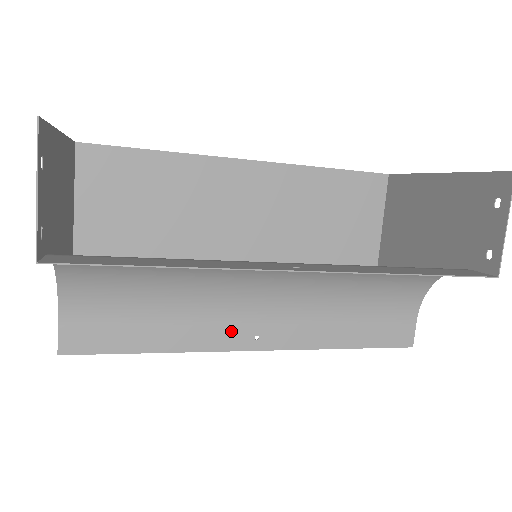
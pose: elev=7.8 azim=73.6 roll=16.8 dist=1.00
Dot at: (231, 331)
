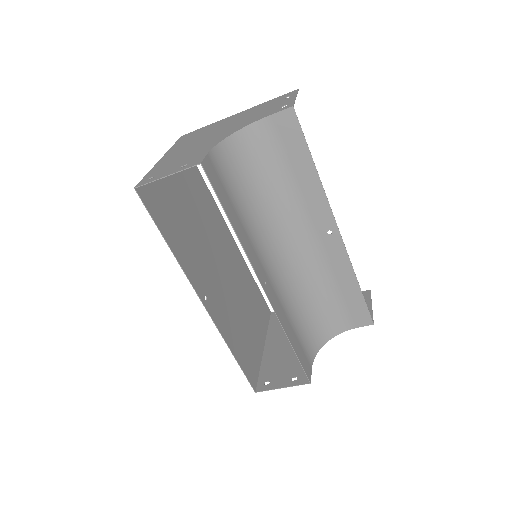
Dot at: (258, 264)
